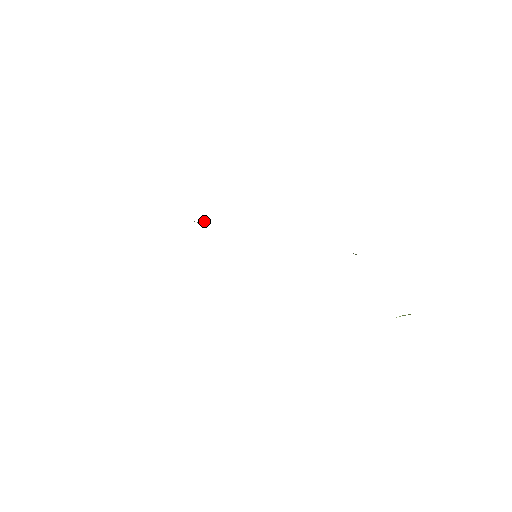
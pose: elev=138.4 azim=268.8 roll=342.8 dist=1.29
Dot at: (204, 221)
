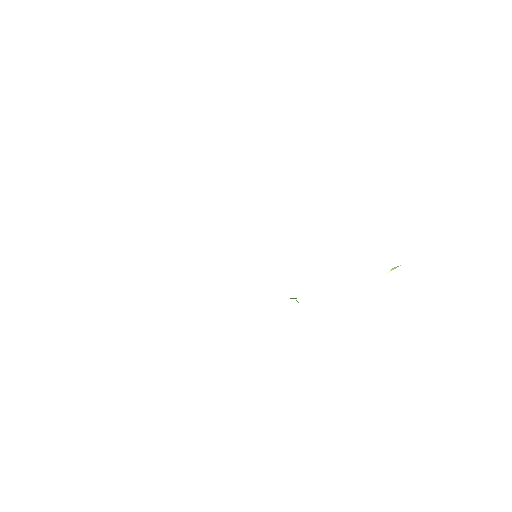
Dot at: occluded
